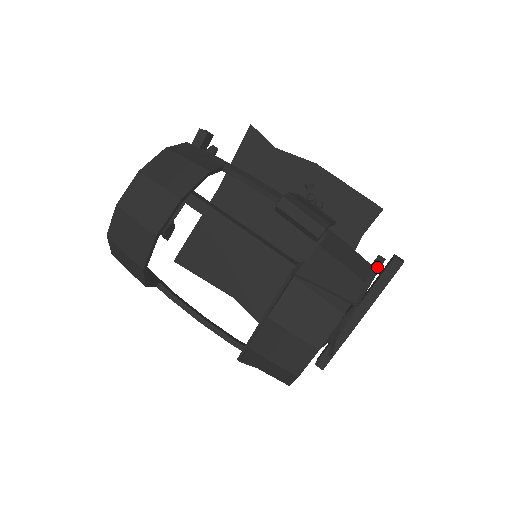
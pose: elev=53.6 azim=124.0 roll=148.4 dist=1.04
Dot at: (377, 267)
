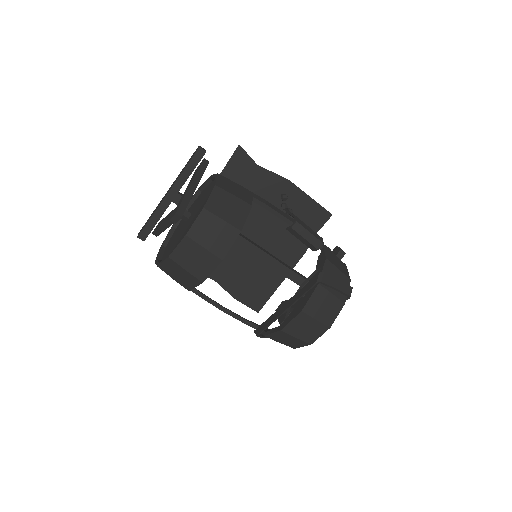
Dot at: occluded
